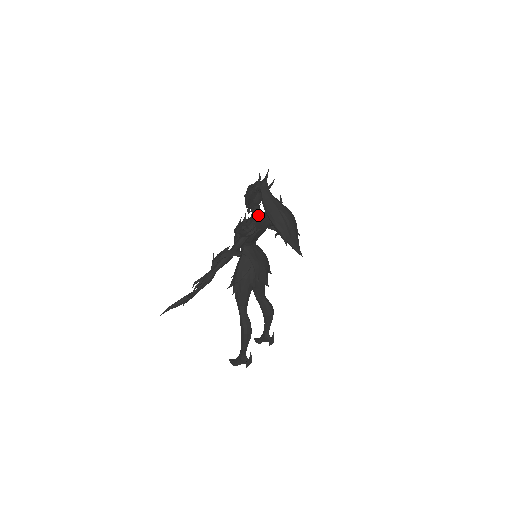
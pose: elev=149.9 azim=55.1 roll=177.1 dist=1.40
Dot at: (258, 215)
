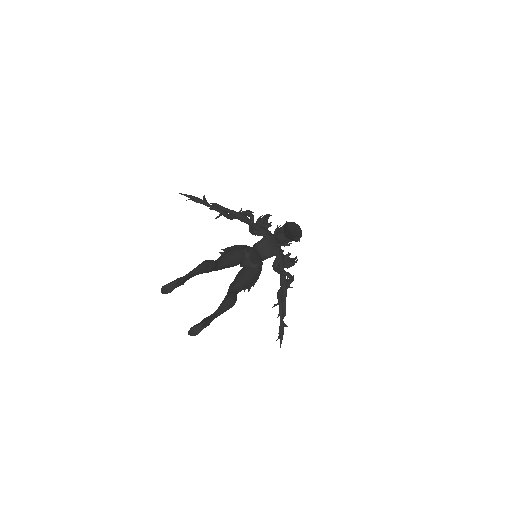
Dot at: (276, 239)
